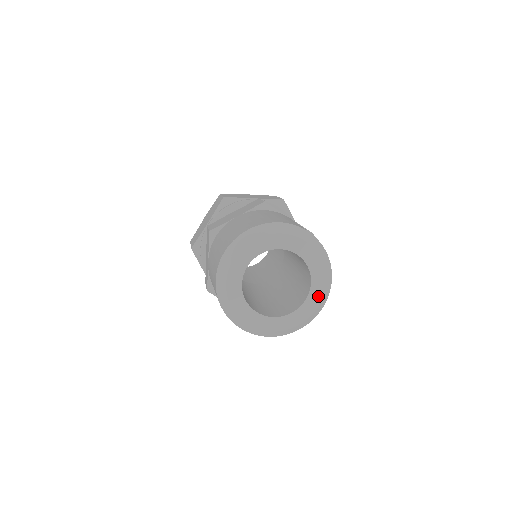
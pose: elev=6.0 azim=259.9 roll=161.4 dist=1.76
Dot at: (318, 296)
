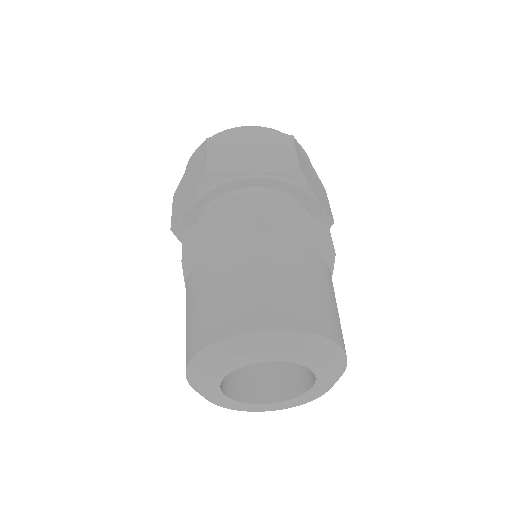
Dot at: (325, 388)
